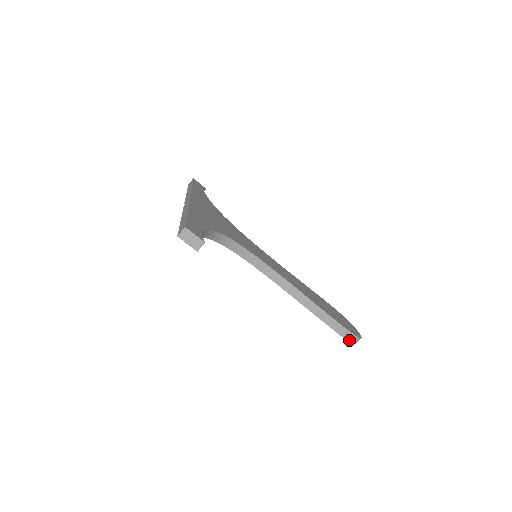
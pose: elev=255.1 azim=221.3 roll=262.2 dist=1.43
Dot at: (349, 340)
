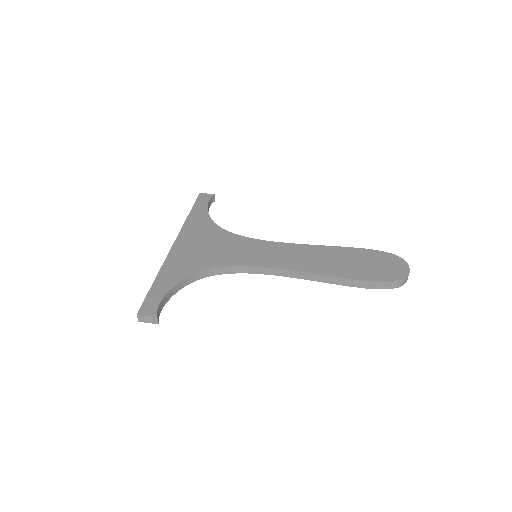
Dot at: (389, 288)
